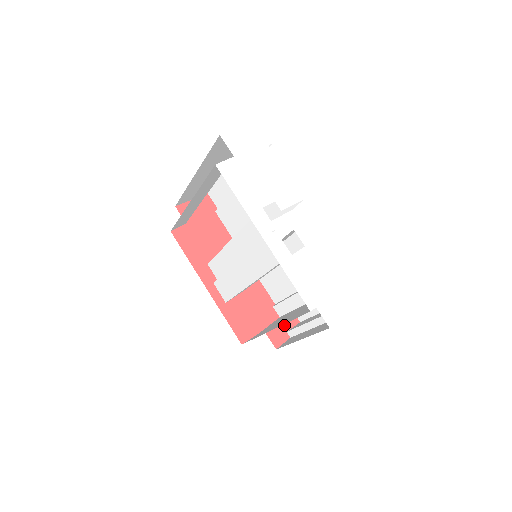
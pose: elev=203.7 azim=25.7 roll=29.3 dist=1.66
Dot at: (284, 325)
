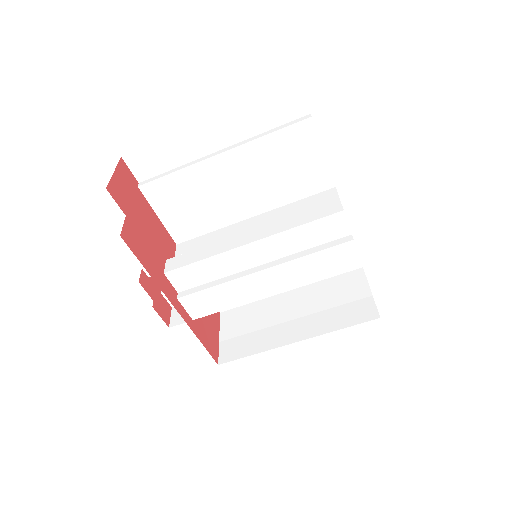
Dot at: occluded
